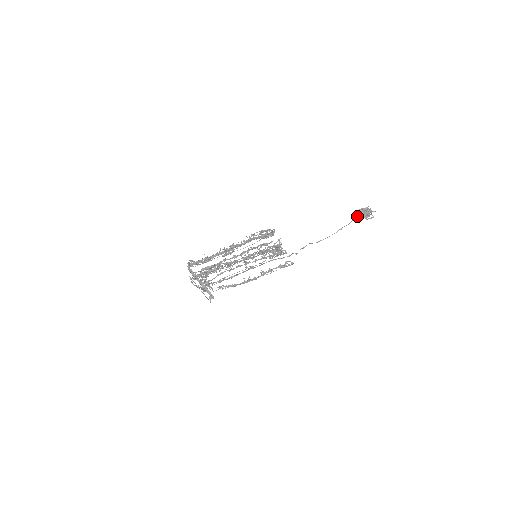
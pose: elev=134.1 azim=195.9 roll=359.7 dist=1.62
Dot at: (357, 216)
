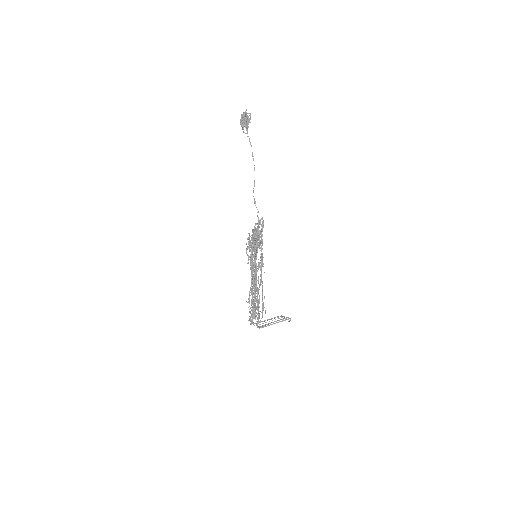
Dot at: occluded
